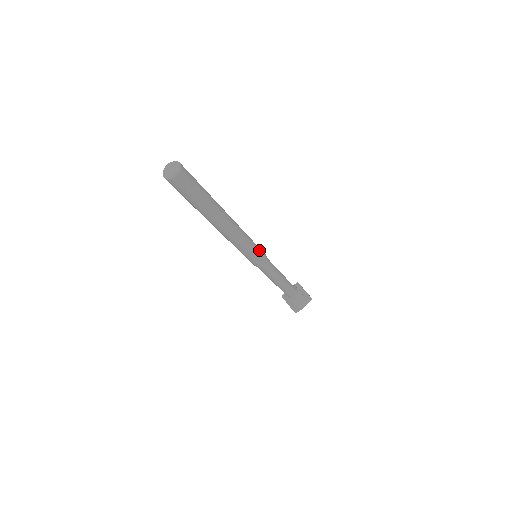
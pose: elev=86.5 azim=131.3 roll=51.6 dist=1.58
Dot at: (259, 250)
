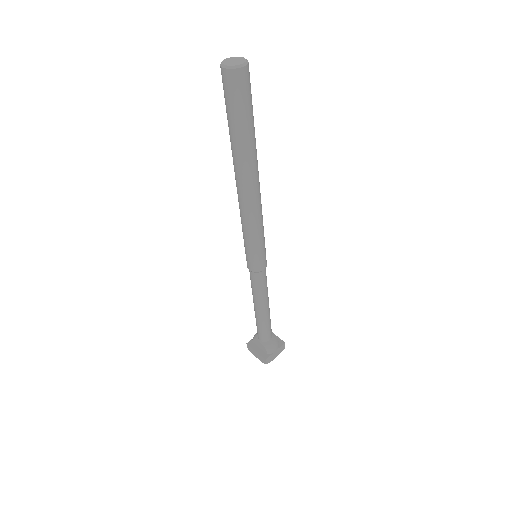
Dot at: occluded
